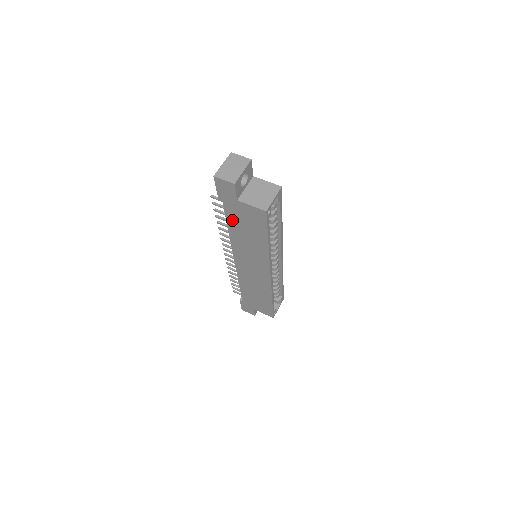
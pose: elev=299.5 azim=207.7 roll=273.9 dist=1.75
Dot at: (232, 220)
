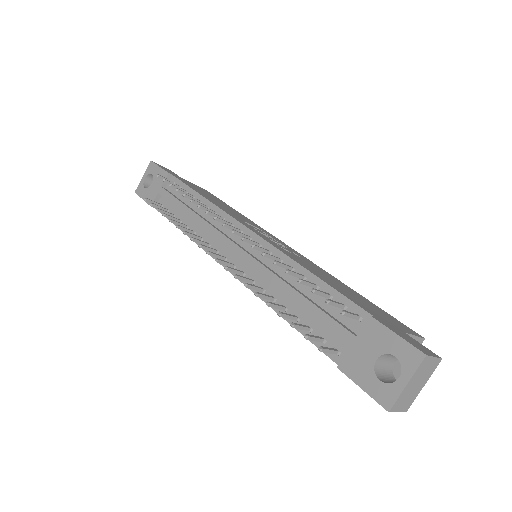
Dot at: occluded
